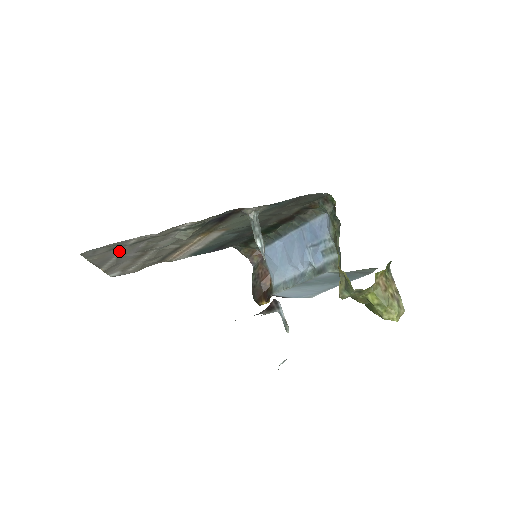
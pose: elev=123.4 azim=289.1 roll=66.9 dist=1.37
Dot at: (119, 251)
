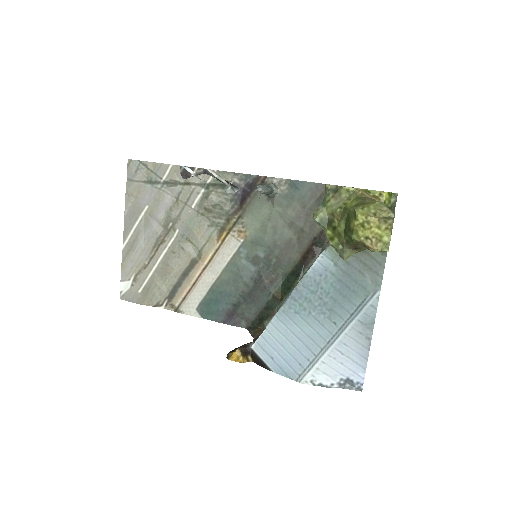
Dot at: (151, 197)
